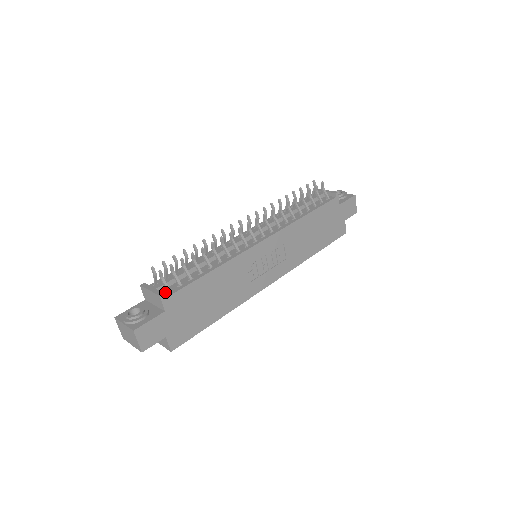
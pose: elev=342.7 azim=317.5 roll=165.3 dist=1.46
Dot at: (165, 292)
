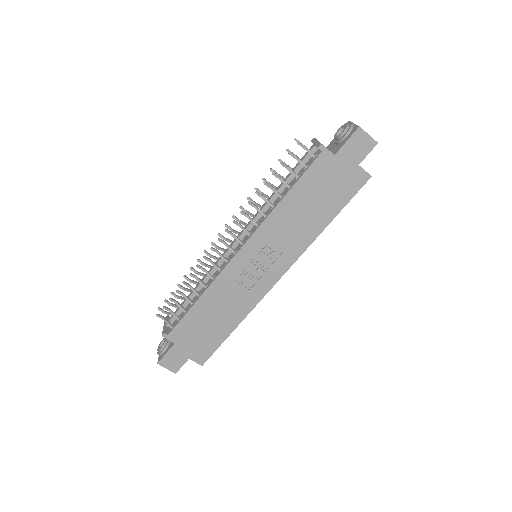
Dot at: (171, 327)
